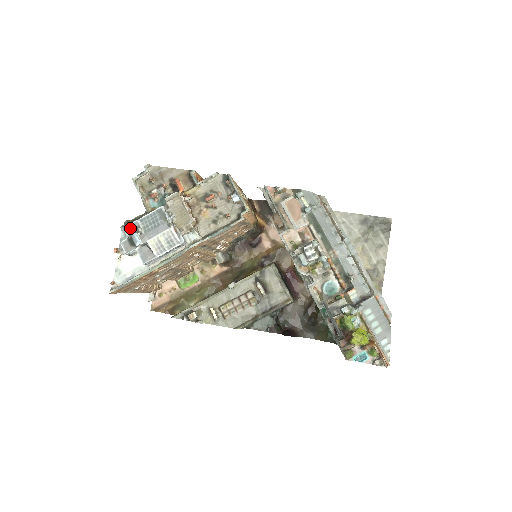
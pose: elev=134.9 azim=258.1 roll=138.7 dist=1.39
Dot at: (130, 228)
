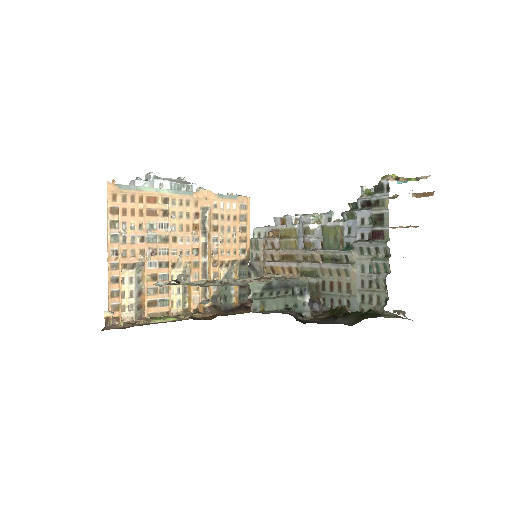
Dot at: occluded
